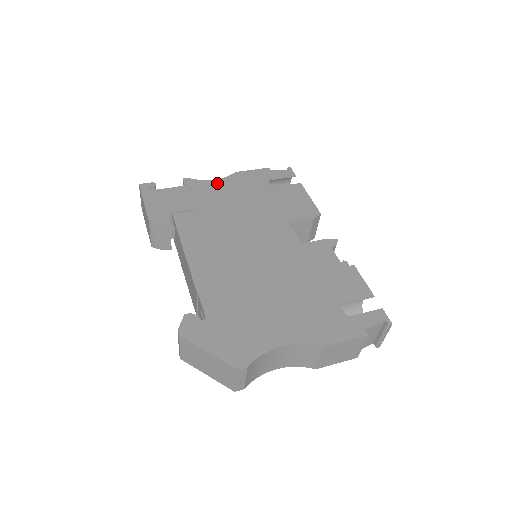
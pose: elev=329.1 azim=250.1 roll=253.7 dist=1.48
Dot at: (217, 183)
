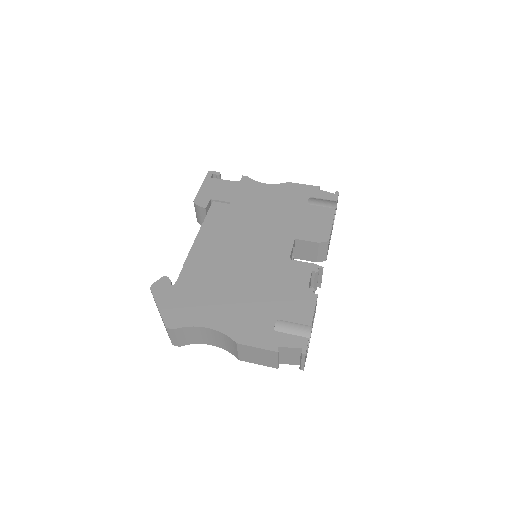
Dot at: (265, 187)
